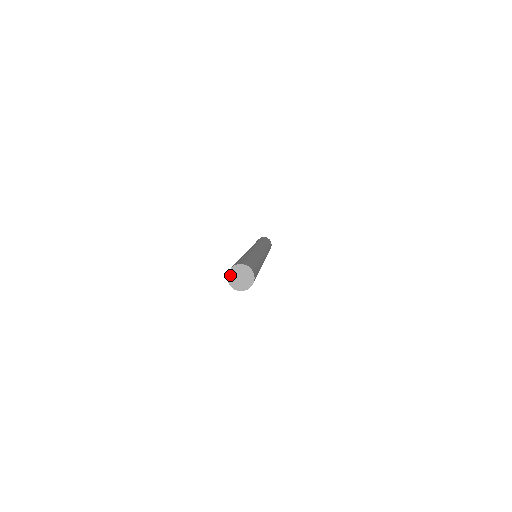
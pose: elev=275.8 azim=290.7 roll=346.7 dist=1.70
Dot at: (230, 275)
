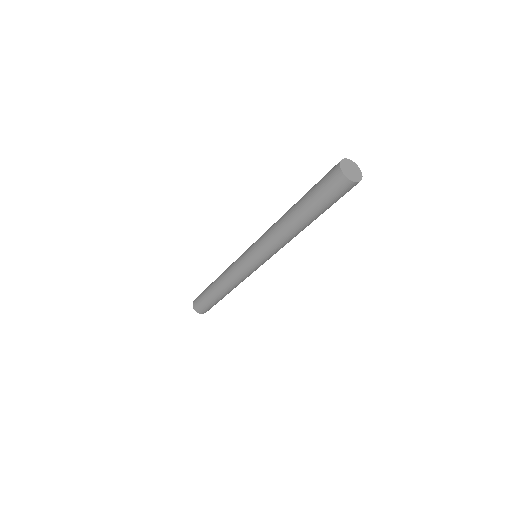
Dot at: (347, 161)
